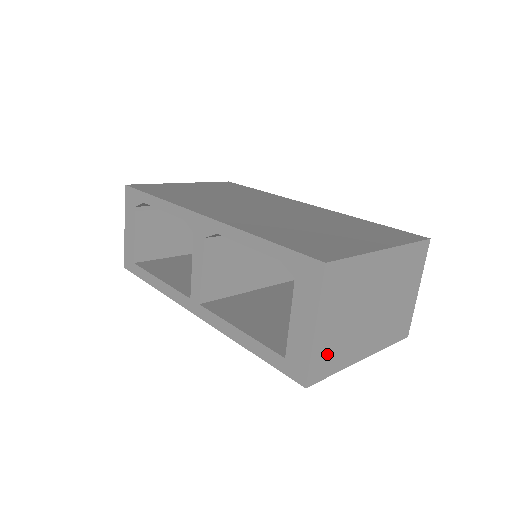
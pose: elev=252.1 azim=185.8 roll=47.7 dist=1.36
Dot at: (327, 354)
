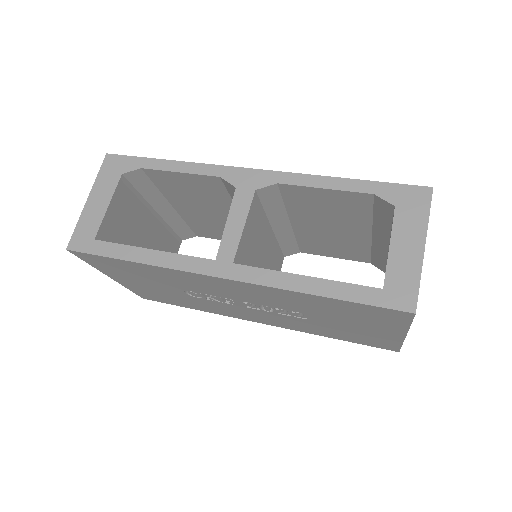
Dot at: occluded
